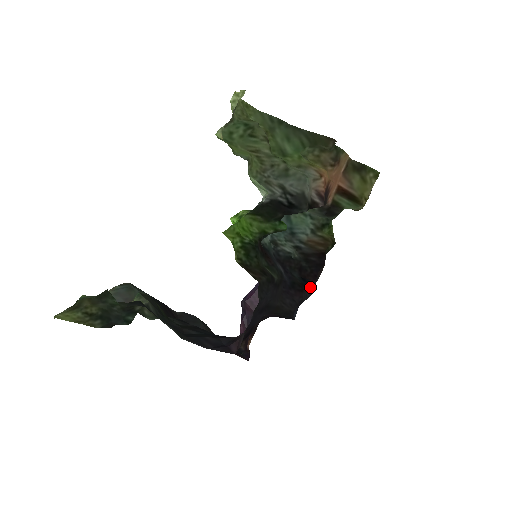
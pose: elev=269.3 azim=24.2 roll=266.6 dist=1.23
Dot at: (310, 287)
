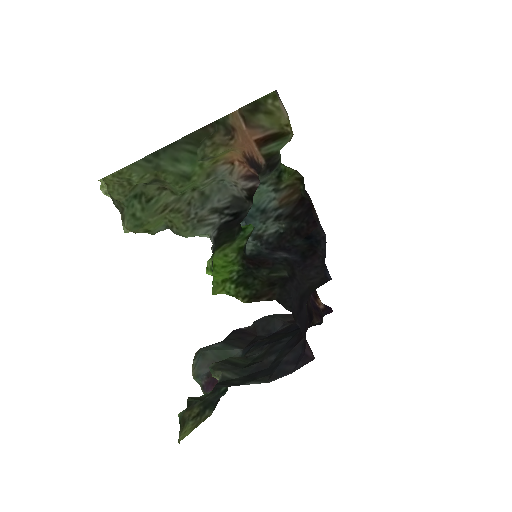
Dot at: (318, 238)
